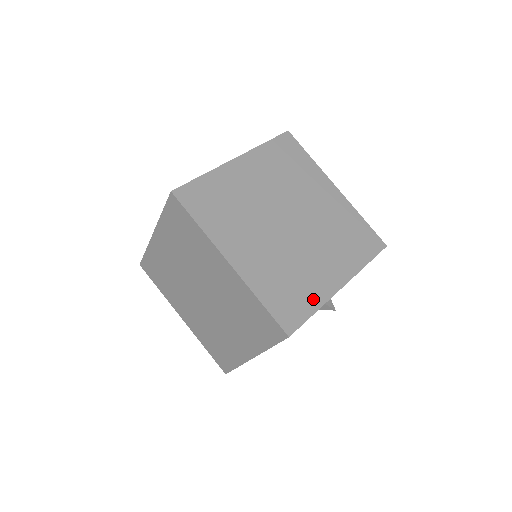
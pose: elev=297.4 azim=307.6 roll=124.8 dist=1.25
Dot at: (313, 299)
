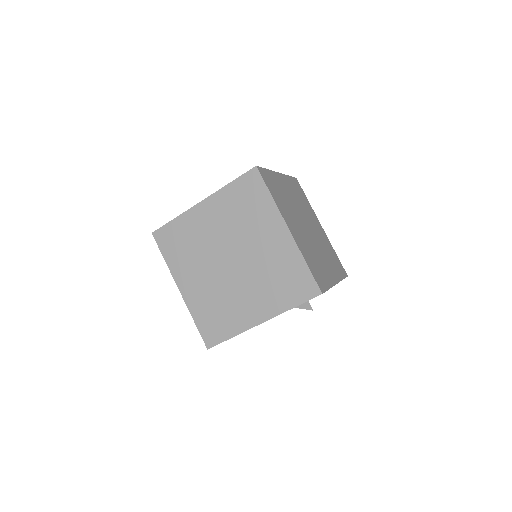
Dot at: (327, 280)
